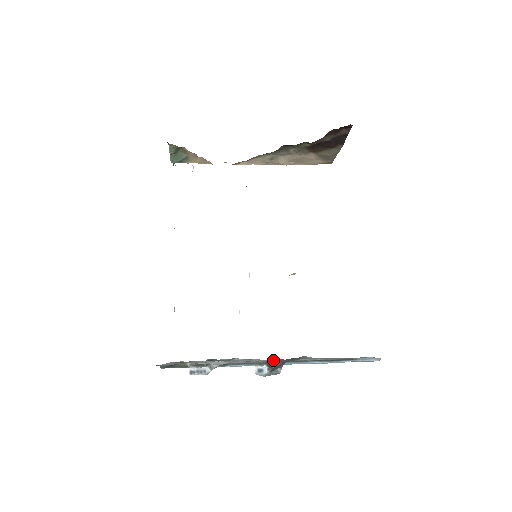
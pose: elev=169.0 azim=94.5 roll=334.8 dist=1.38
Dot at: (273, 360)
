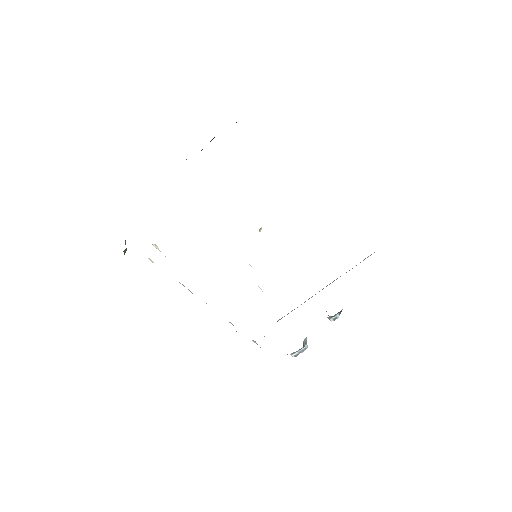
Dot at: occluded
